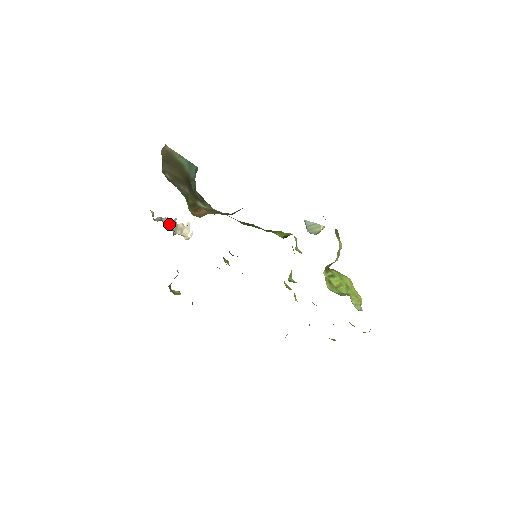
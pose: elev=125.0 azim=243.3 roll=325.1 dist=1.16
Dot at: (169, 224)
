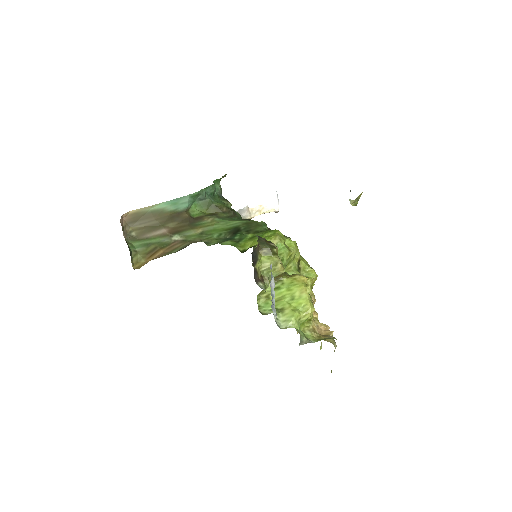
Dot at: occluded
